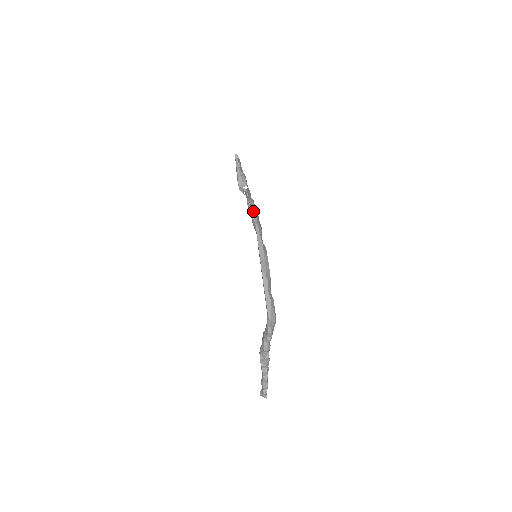
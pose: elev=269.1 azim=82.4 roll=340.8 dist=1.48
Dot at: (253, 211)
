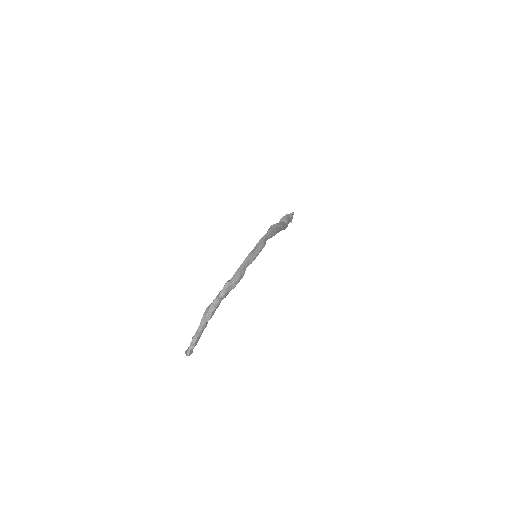
Dot at: occluded
